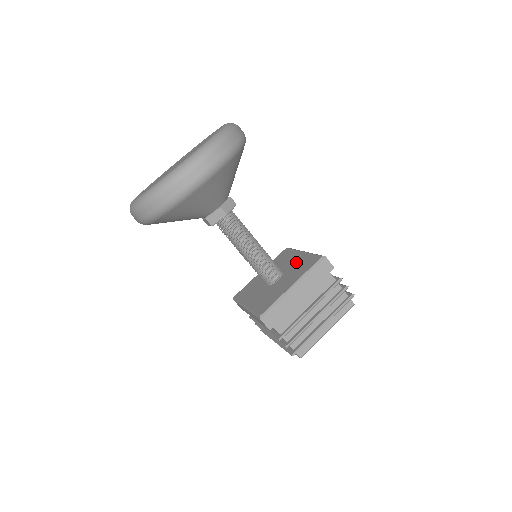
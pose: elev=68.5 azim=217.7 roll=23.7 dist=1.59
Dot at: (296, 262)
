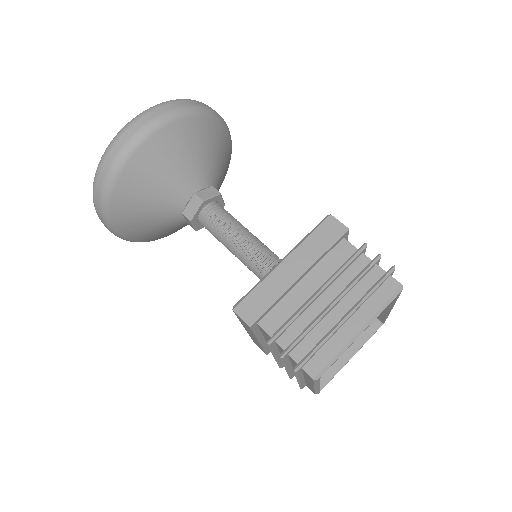
Dot at: occluded
